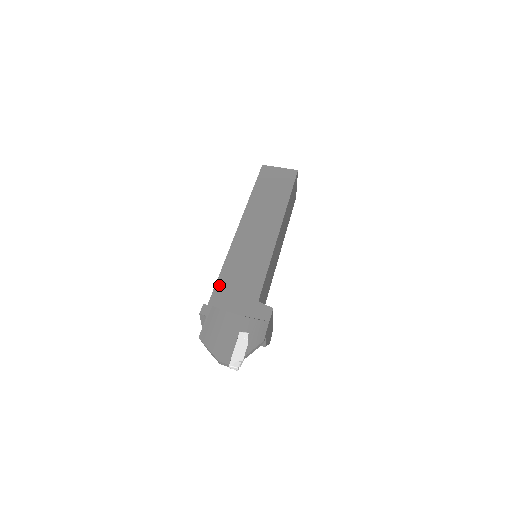
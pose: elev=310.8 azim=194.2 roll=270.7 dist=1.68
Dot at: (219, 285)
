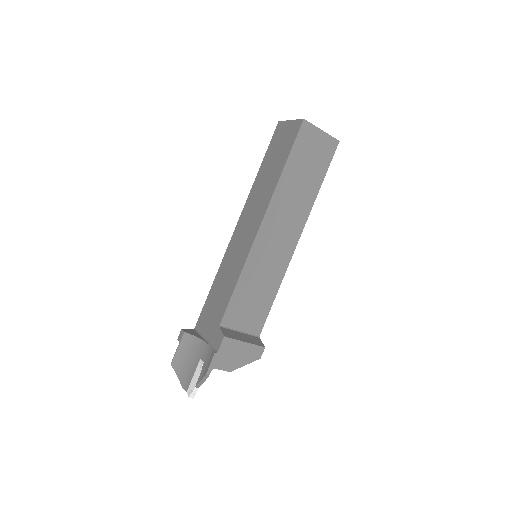
Dot at: (206, 303)
